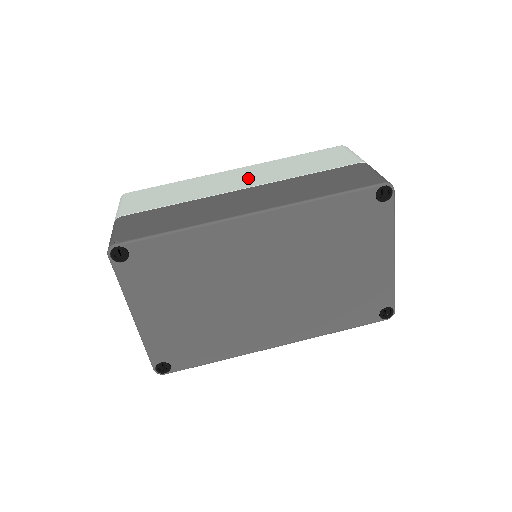
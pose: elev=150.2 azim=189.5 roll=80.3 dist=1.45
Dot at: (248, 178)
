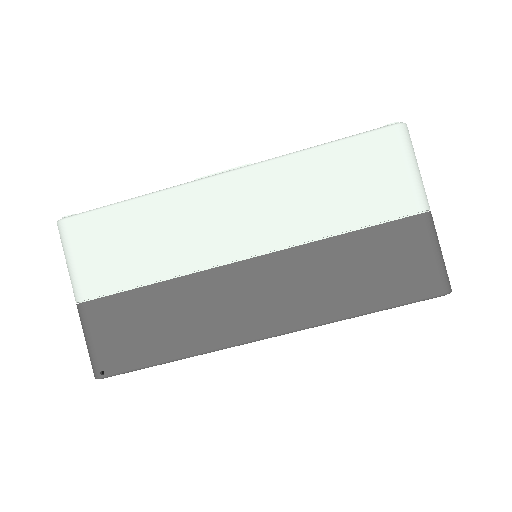
Dot at: (248, 221)
